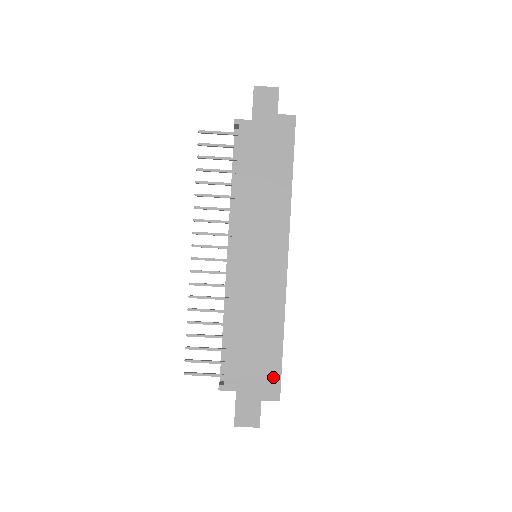
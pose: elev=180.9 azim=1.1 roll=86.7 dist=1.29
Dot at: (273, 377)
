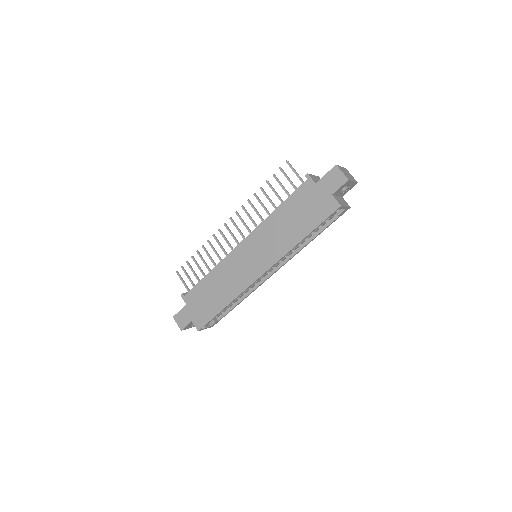
Dot at: (205, 318)
